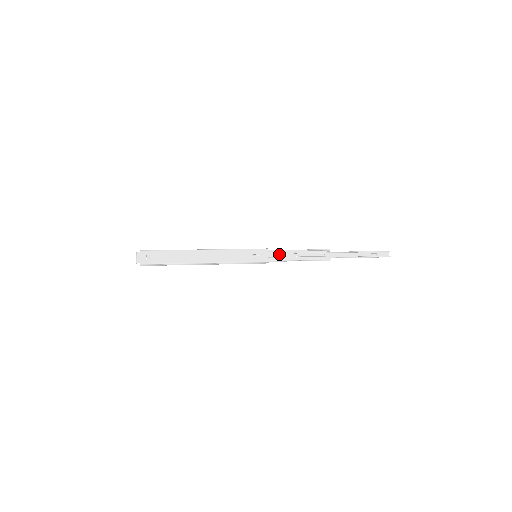
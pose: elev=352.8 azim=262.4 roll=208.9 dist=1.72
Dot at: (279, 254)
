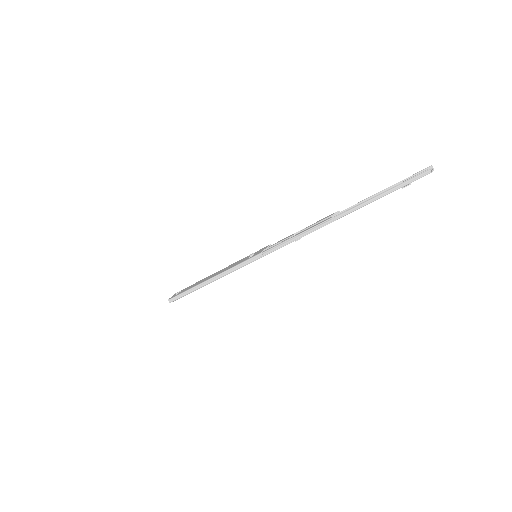
Dot at: occluded
